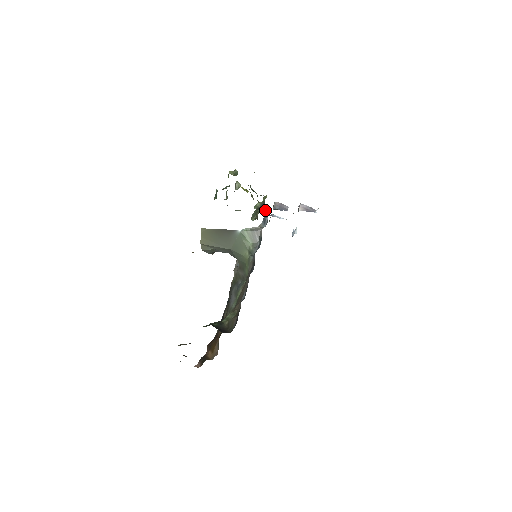
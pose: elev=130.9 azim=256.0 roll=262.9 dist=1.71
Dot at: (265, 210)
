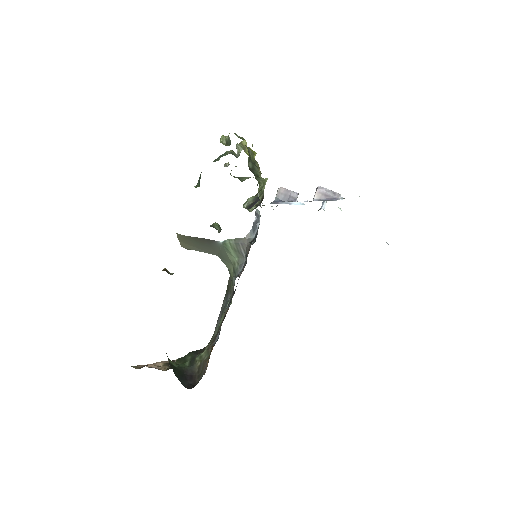
Dot at: (257, 210)
